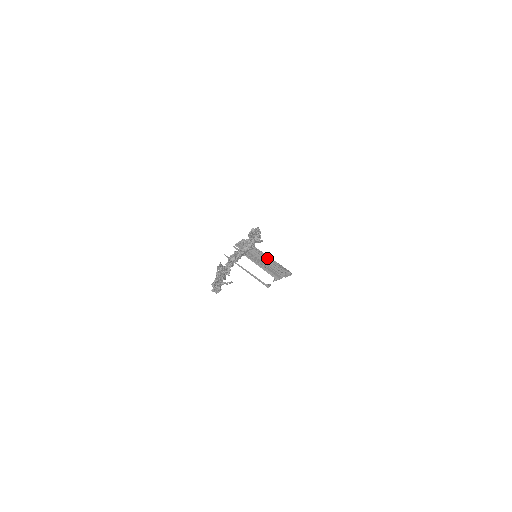
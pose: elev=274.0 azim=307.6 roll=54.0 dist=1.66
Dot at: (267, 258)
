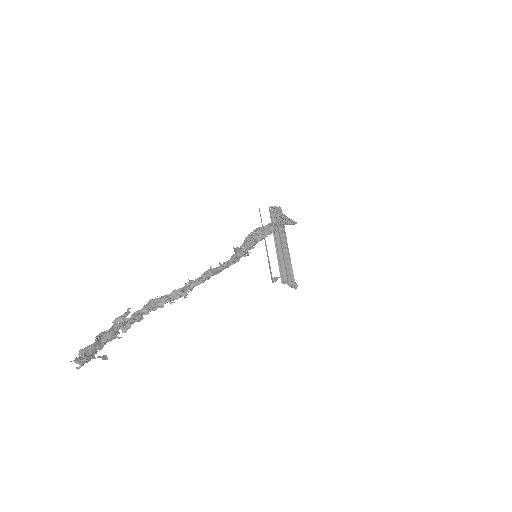
Dot at: (287, 249)
